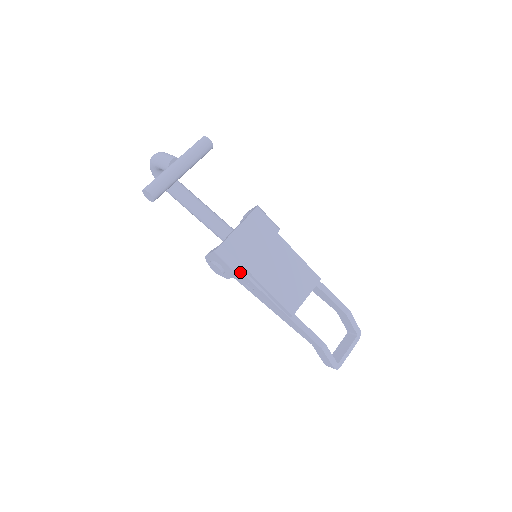
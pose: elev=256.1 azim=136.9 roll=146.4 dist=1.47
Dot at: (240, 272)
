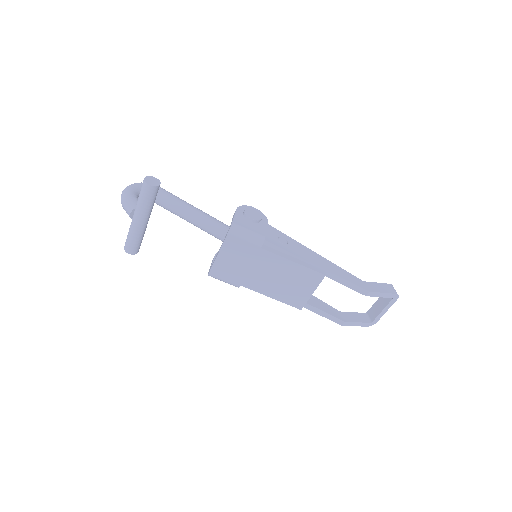
Dot at: occluded
